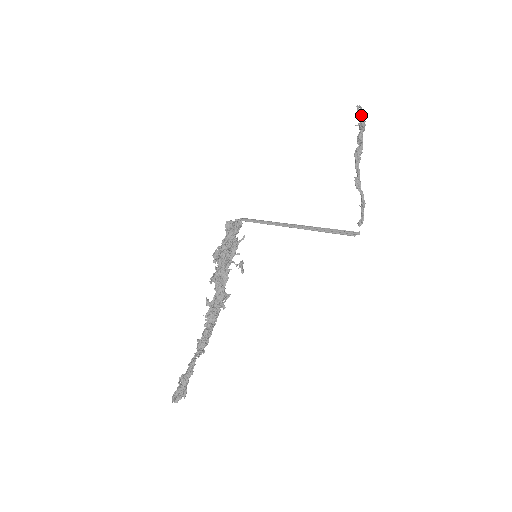
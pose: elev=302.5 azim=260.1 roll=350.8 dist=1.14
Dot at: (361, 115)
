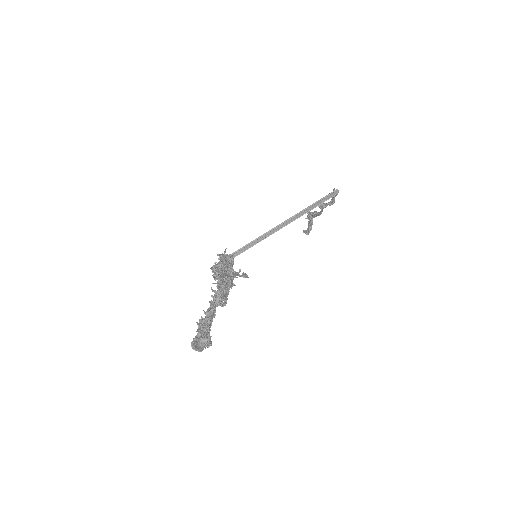
Dot at: (308, 228)
